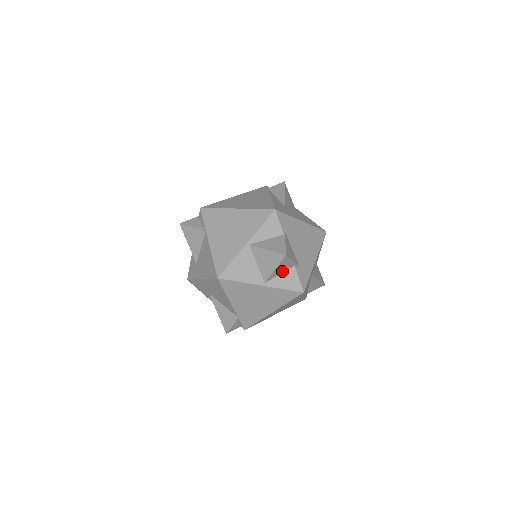
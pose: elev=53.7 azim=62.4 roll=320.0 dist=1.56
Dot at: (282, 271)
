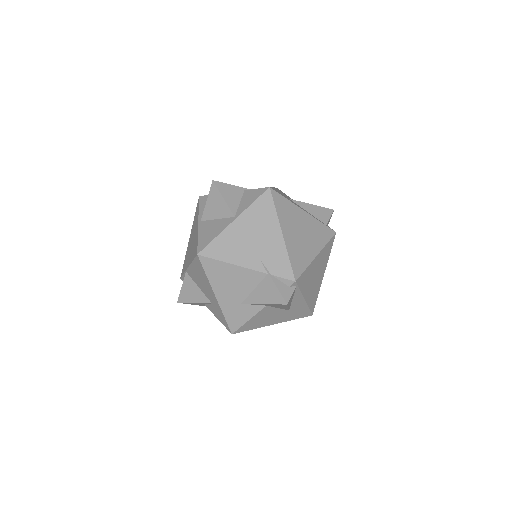
Dot at: (238, 200)
